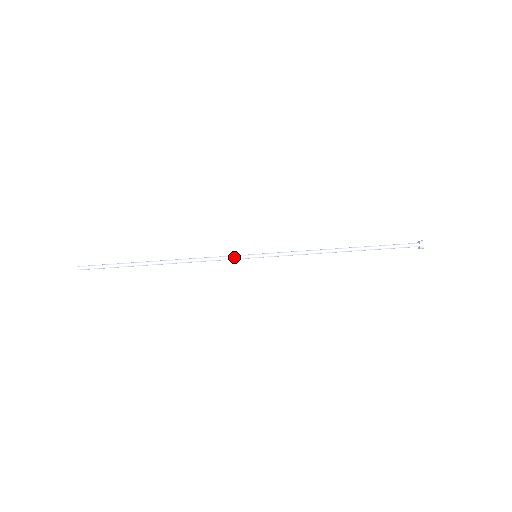
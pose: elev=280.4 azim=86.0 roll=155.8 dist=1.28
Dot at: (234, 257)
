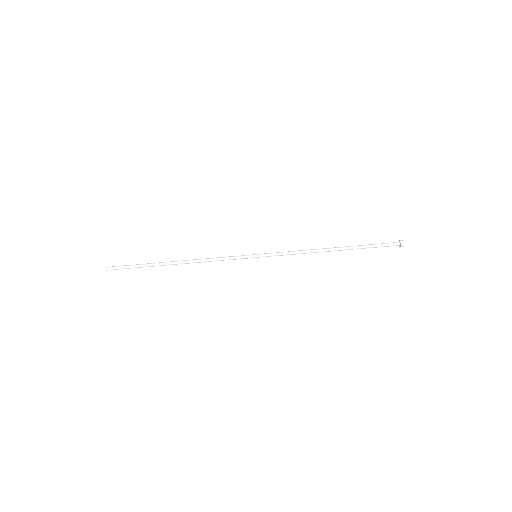
Dot at: (237, 258)
